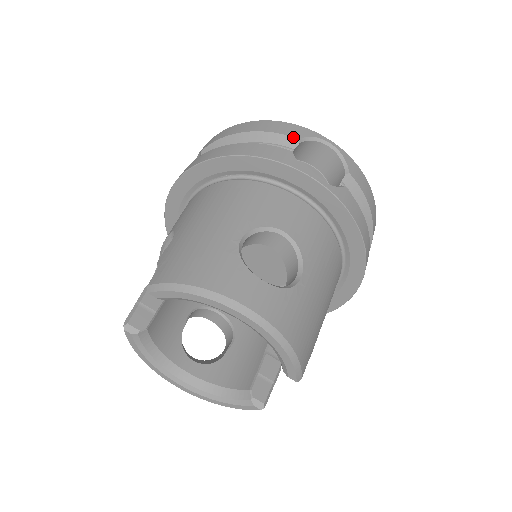
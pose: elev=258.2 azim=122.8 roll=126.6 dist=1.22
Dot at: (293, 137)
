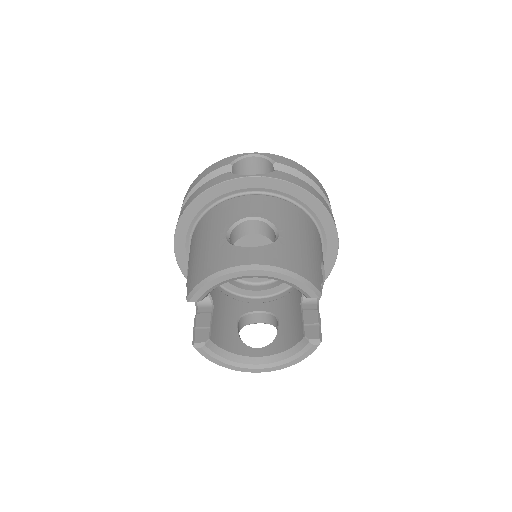
Dot at: (226, 165)
